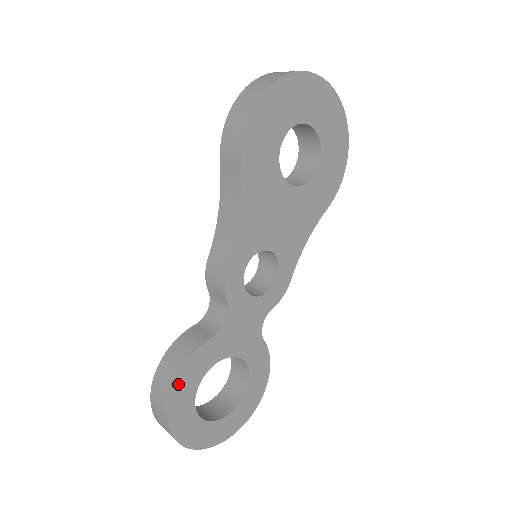
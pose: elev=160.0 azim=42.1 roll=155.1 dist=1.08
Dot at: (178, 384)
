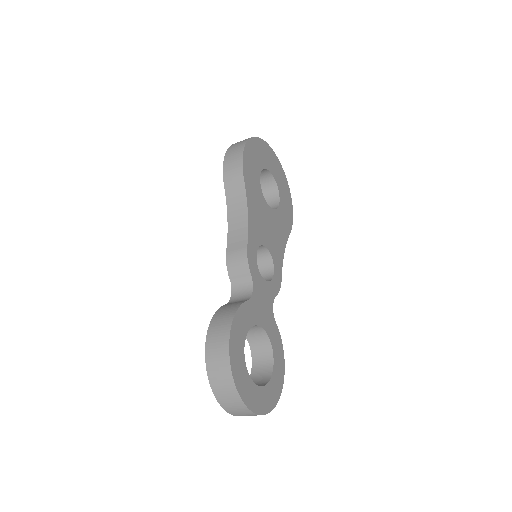
Dot at: (233, 332)
